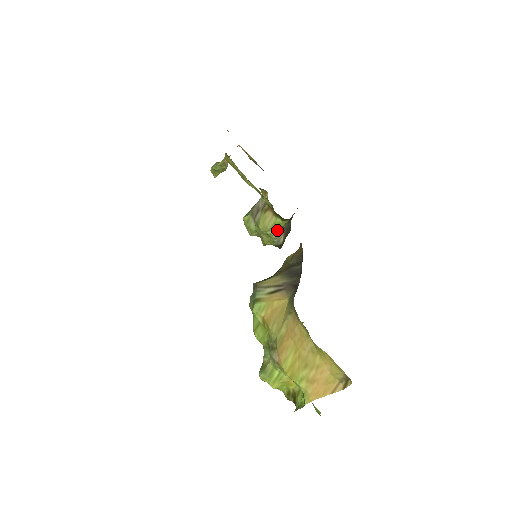
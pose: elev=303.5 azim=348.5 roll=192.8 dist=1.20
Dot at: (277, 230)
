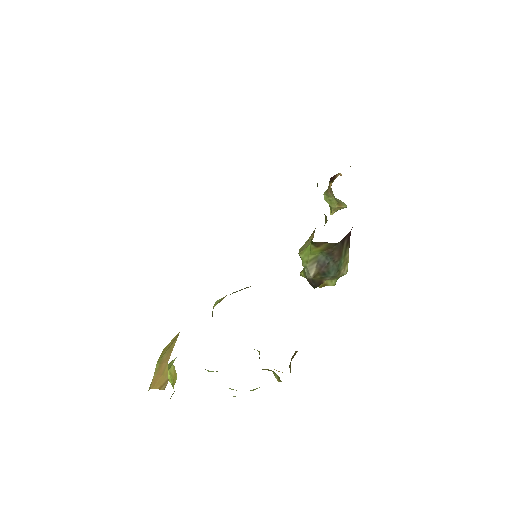
Dot at: (308, 256)
